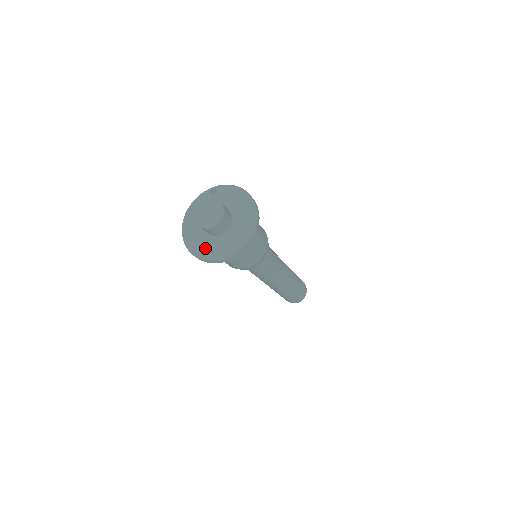
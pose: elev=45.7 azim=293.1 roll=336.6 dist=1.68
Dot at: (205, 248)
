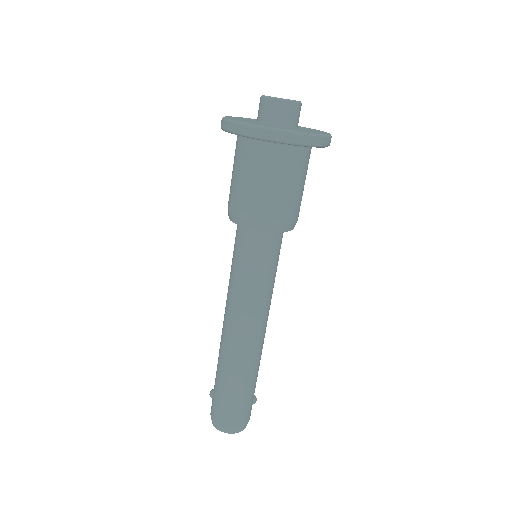
Dot at: (254, 123)
